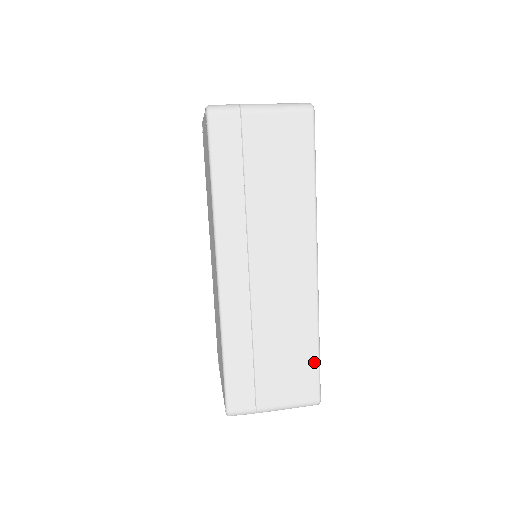
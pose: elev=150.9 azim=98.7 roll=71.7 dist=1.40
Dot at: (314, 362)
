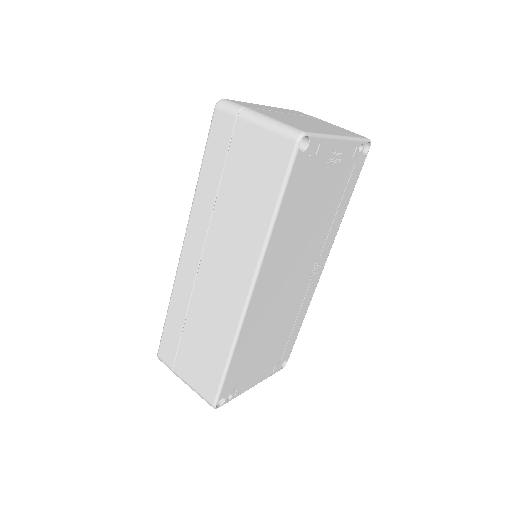
Dot at: (220, 372)
